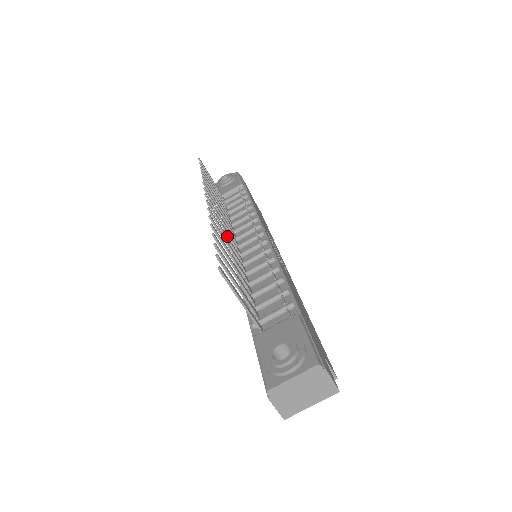
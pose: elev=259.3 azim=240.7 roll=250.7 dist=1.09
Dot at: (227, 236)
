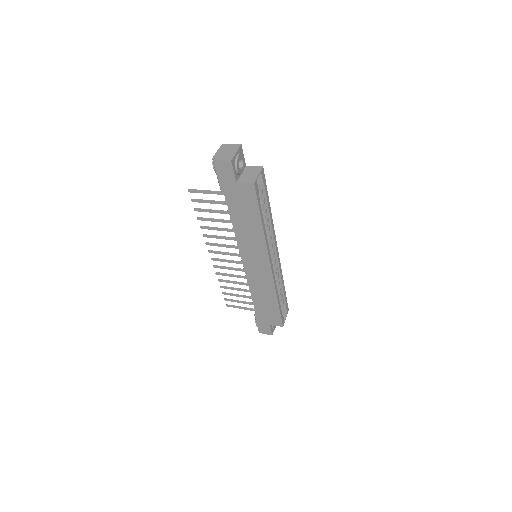
Dot at: occluded
